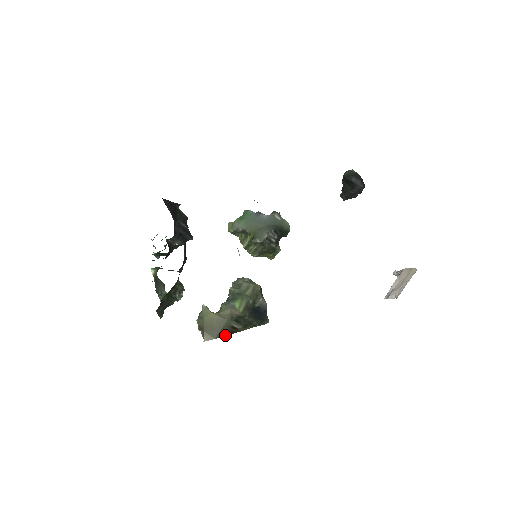
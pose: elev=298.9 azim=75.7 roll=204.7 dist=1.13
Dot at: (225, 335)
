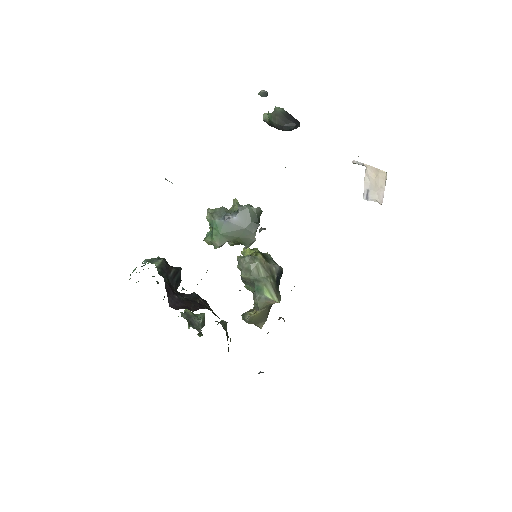
Dot at: (269, 311)
